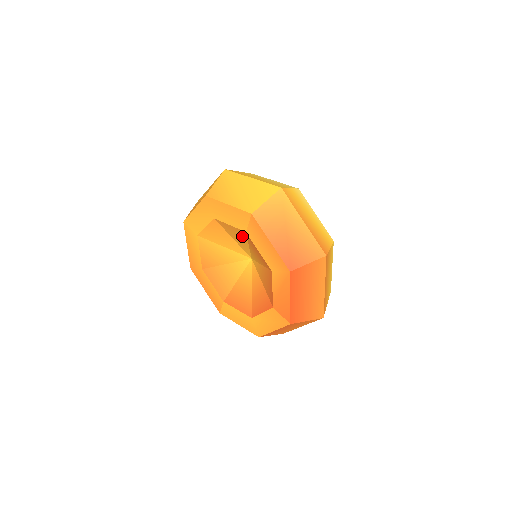
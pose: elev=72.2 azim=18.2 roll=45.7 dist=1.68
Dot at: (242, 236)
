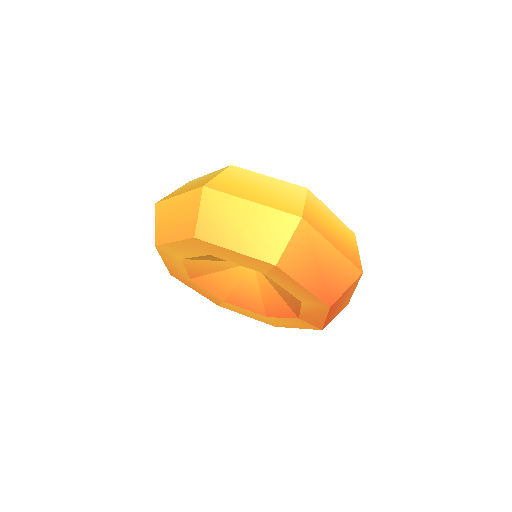
Dot at: occluded
